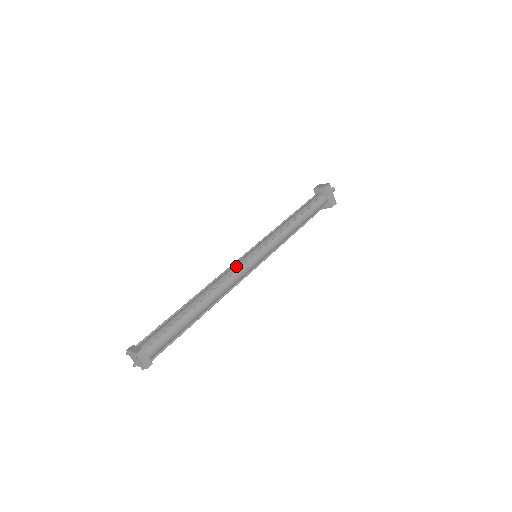
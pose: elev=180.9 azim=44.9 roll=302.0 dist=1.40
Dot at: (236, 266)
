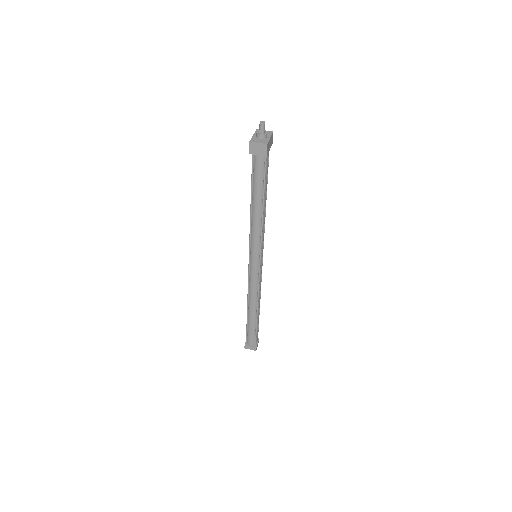
Dot at: (256, 280)
